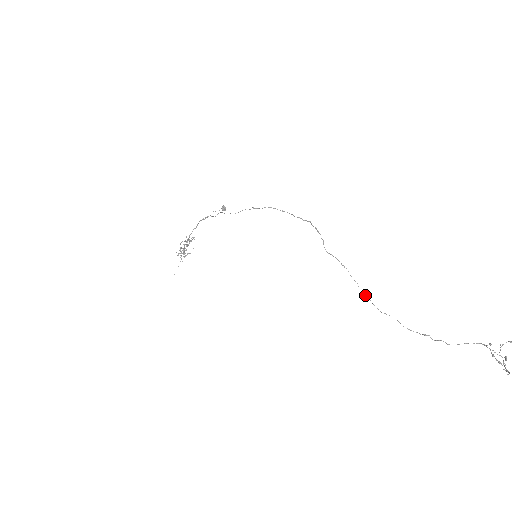
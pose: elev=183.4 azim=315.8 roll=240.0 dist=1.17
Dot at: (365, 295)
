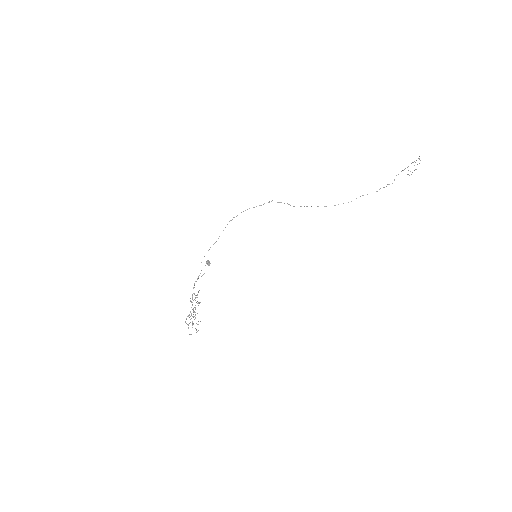
Dot at: (335, 205)
